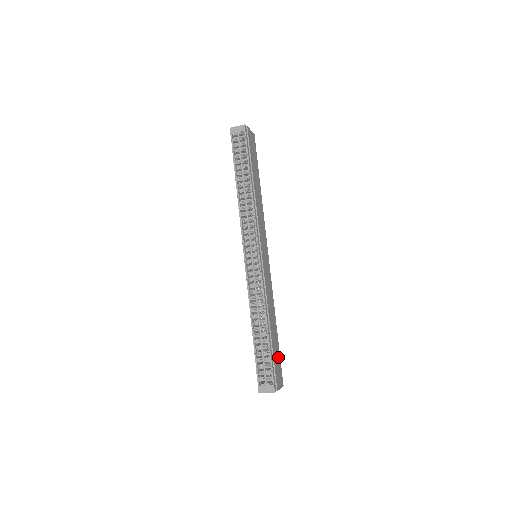
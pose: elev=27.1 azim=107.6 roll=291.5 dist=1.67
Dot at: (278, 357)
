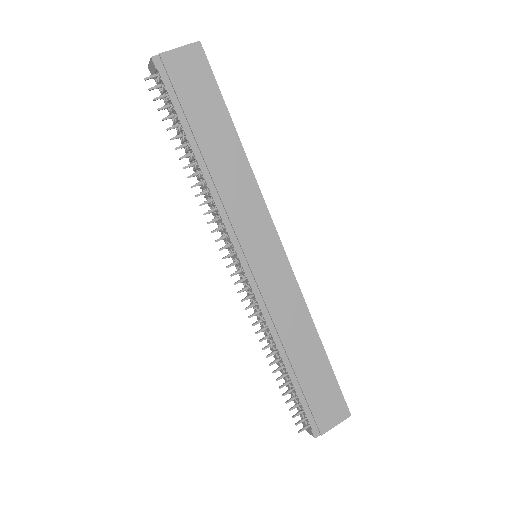
Dot at: (328, 386)
